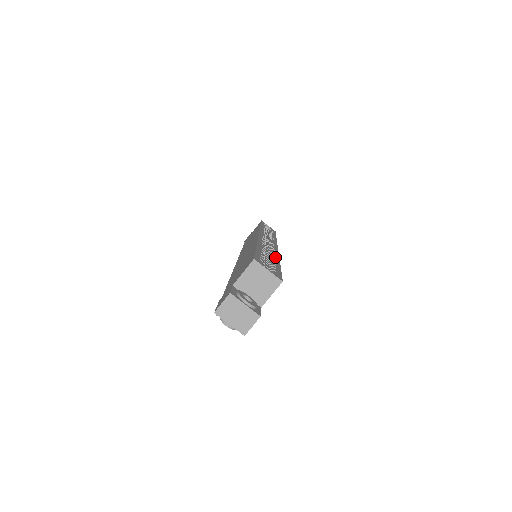
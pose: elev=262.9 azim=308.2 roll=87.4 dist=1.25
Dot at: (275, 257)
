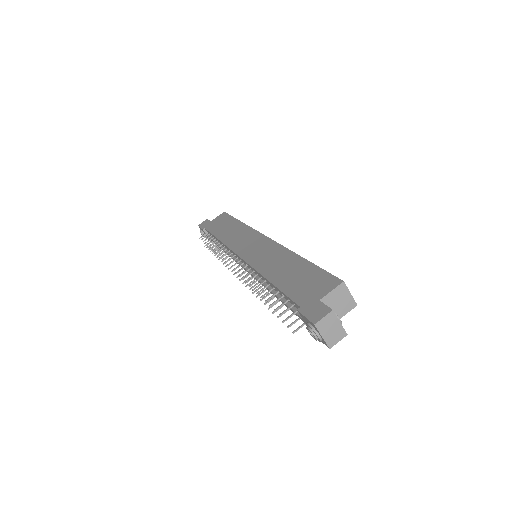
Dot at: occluded
